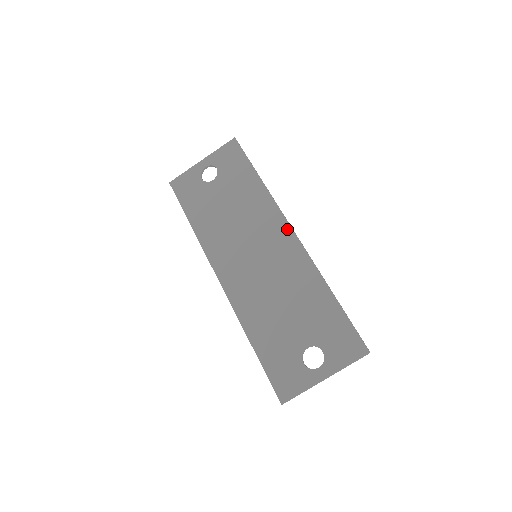
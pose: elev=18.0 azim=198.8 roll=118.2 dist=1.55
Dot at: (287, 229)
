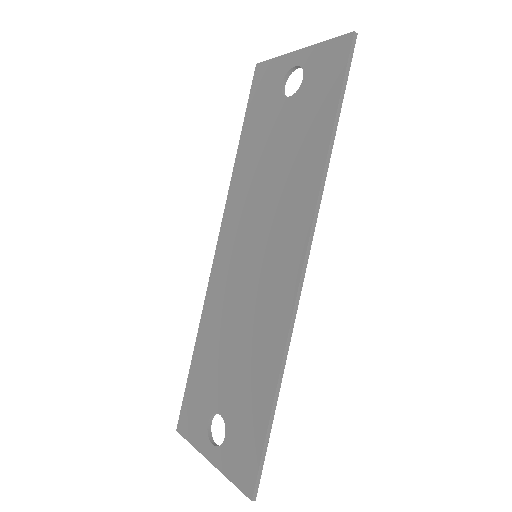
Dot at: (299, 255)
